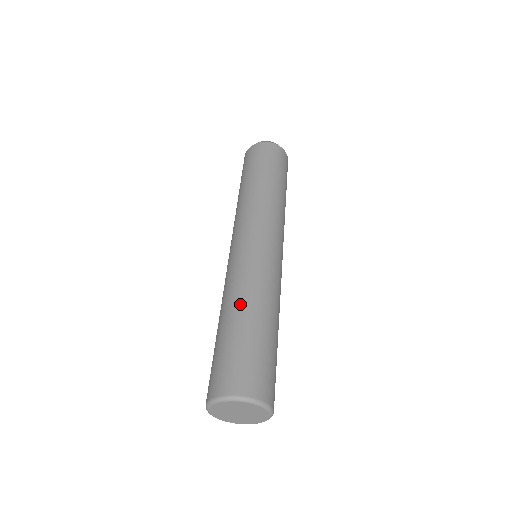
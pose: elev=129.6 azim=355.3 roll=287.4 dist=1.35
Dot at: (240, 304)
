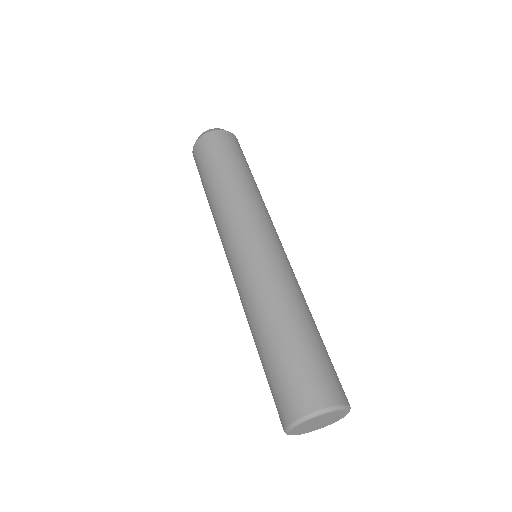
Dot at: (256, 326)
